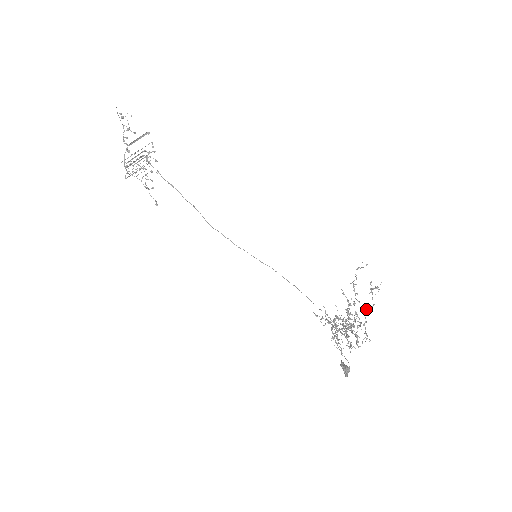
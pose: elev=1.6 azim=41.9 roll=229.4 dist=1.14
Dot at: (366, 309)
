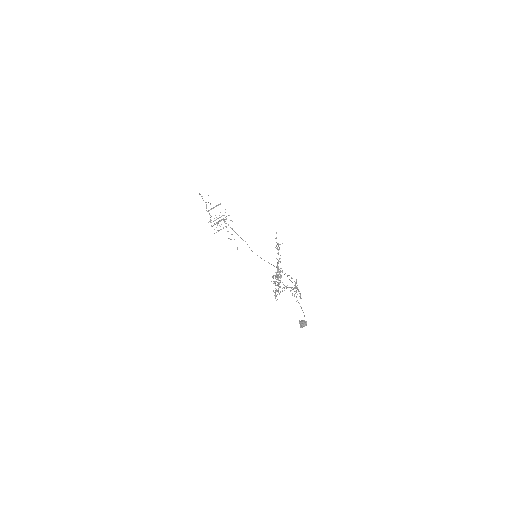
Dot at: occluded
